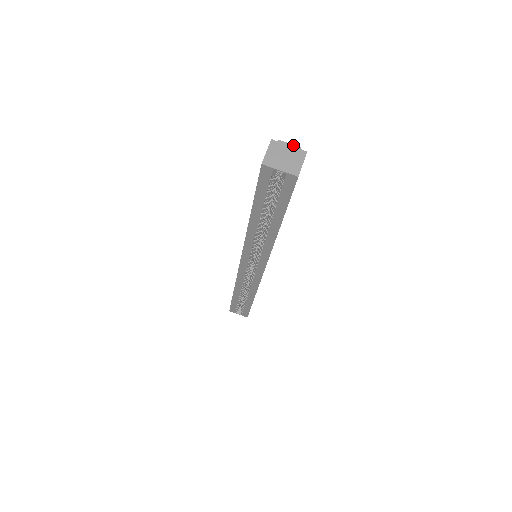
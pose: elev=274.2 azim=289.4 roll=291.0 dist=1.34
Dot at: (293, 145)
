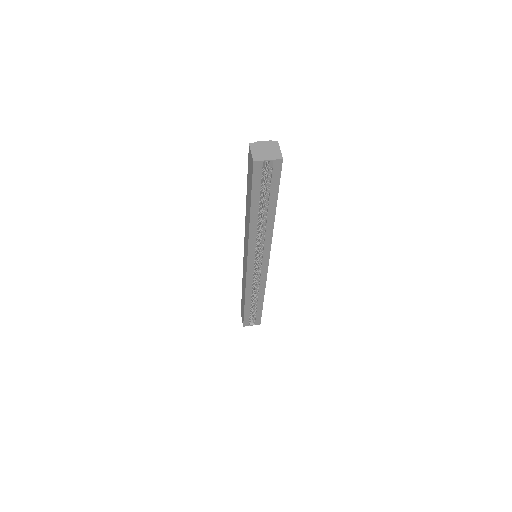
Dot at: (266, 141)
